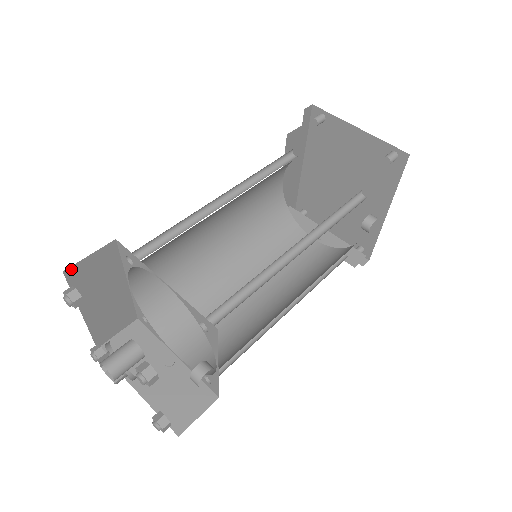
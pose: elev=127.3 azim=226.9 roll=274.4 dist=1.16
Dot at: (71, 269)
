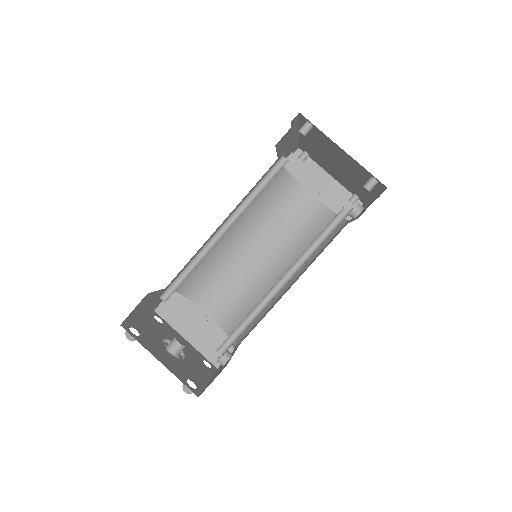
Dot at: (125, 320)
